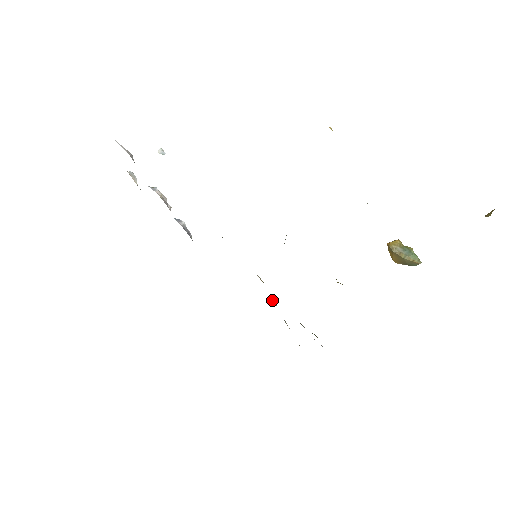
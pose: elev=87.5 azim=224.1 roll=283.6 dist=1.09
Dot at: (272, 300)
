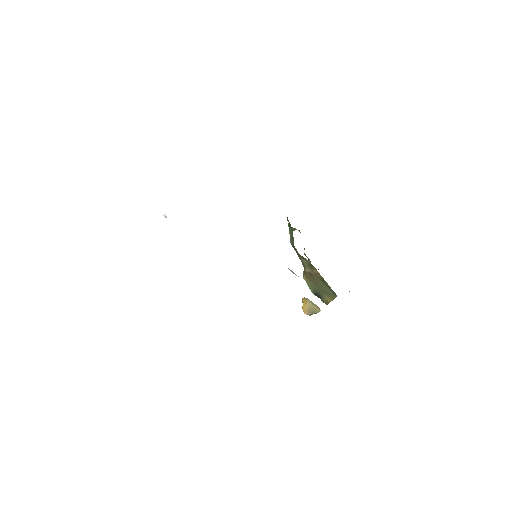
Dot at: occluded
